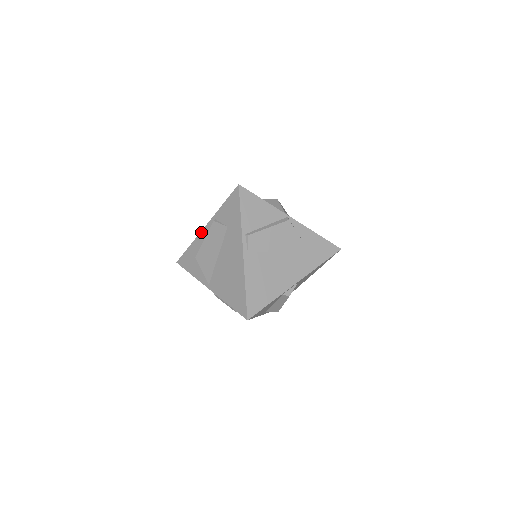
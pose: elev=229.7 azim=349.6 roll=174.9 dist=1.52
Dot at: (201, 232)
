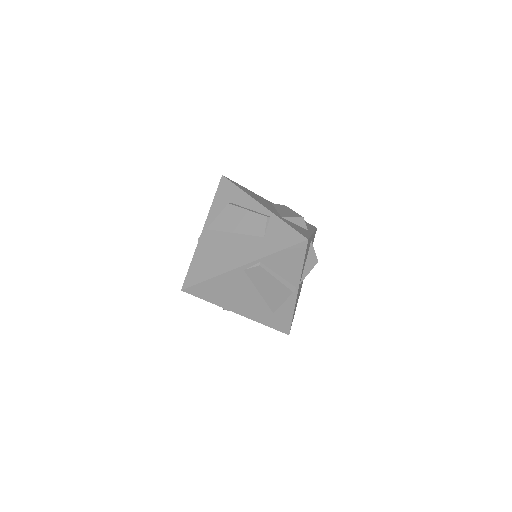
Dot at: (255, 201)
